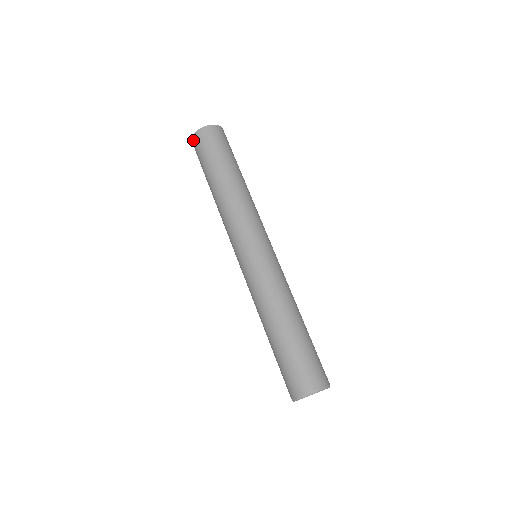
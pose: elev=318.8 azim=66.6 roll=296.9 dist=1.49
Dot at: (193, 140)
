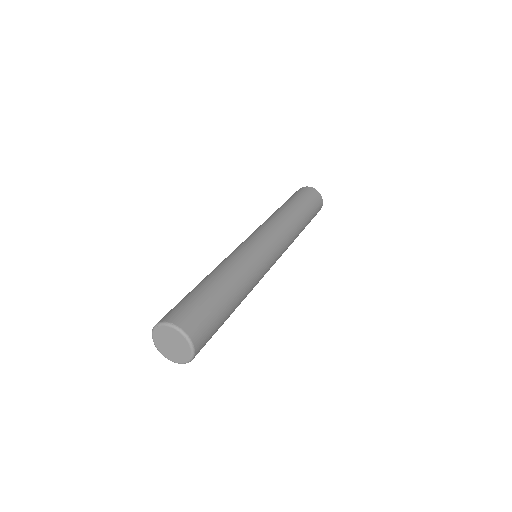
Dot at: occluded
